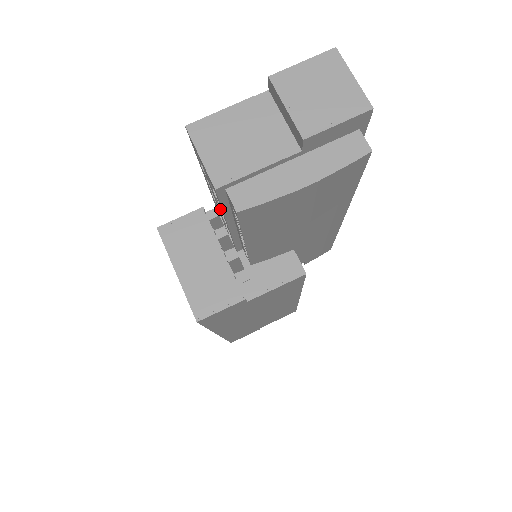
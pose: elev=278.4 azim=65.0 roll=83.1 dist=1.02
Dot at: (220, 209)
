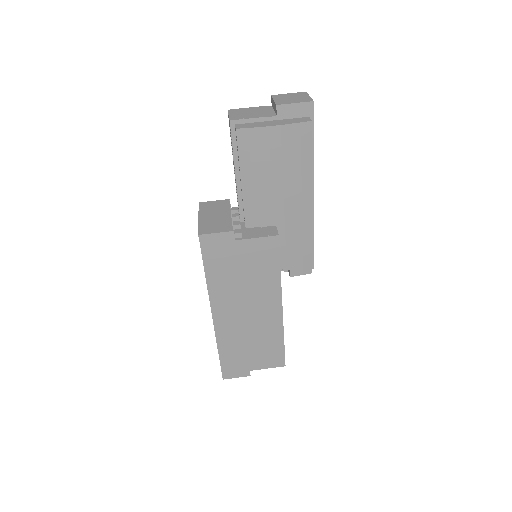
Dot at: occluded
